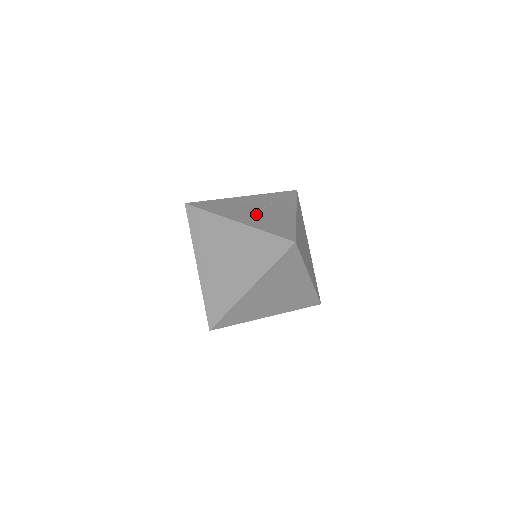
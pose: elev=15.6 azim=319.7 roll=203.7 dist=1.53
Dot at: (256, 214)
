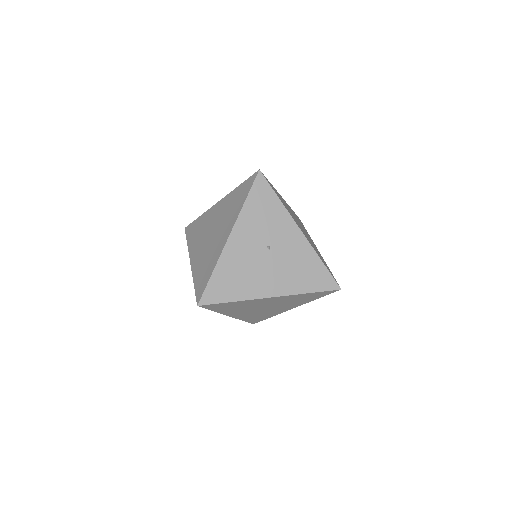
Dot at: (274, 268)
